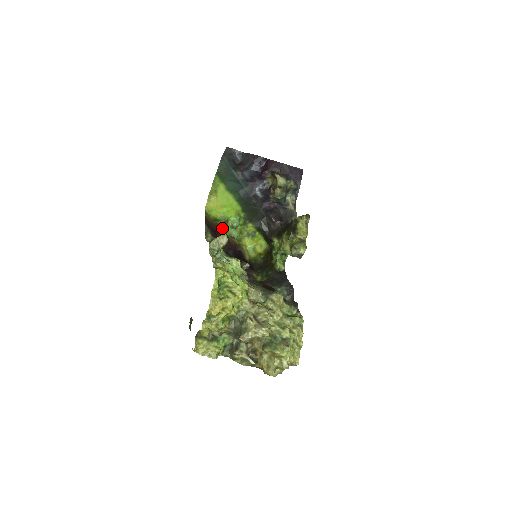
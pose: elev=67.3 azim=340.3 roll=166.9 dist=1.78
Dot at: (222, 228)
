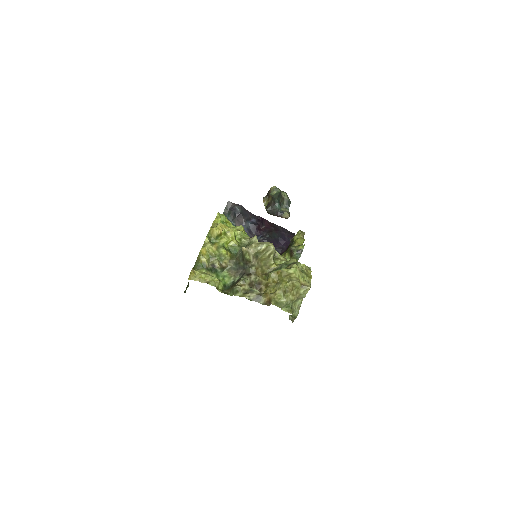
Dot at: occluded
